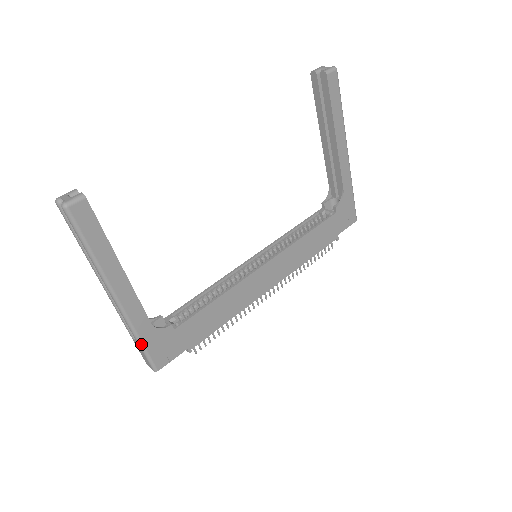
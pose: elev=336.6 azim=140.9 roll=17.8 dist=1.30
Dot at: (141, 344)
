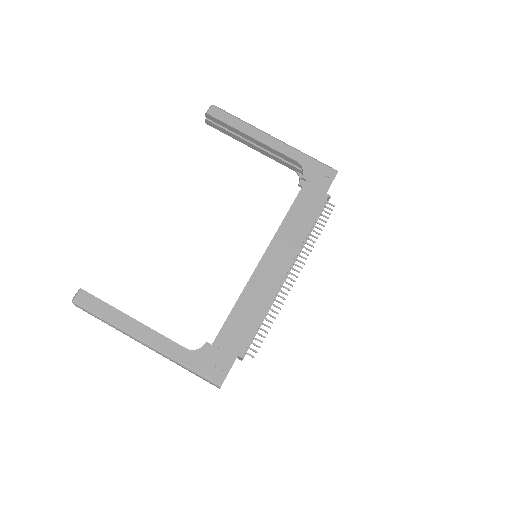
Dot at: (189, 369)
